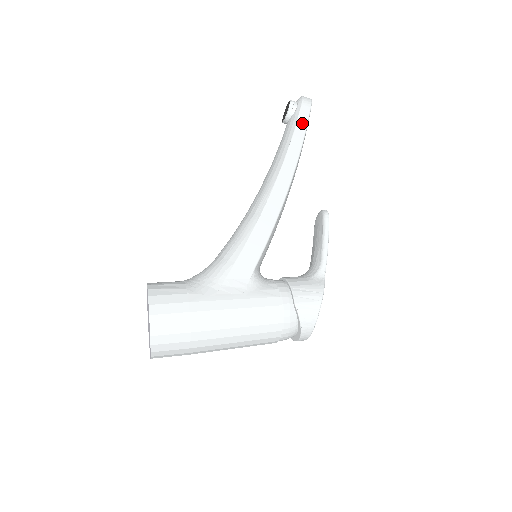
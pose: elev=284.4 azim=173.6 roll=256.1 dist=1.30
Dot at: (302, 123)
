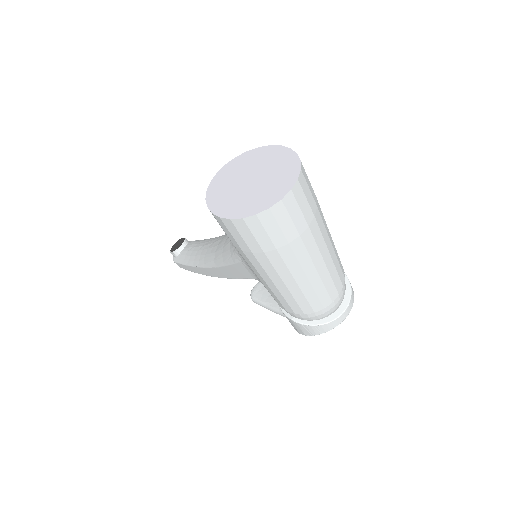
Dot at: occluded
